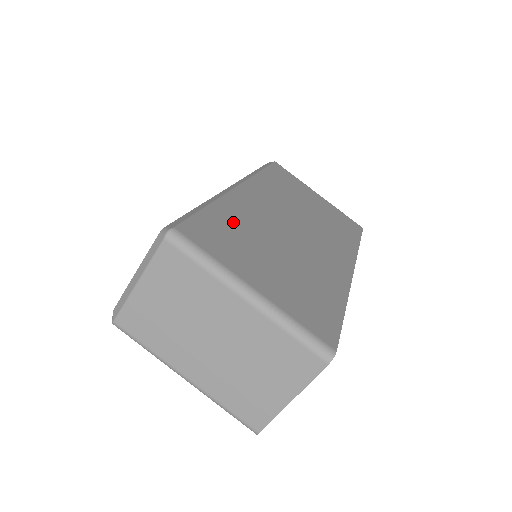
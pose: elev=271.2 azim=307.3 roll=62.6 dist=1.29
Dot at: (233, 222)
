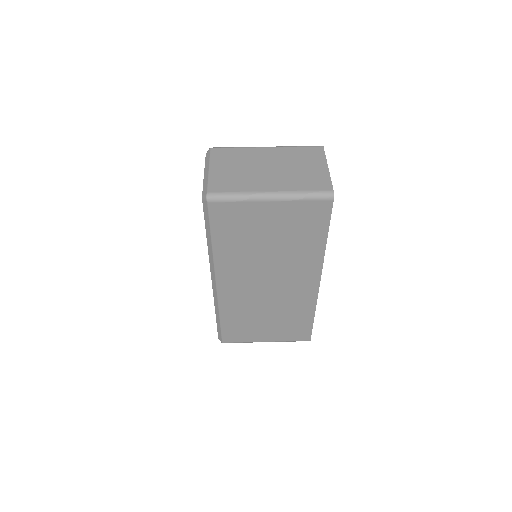
Dot at: occluded
